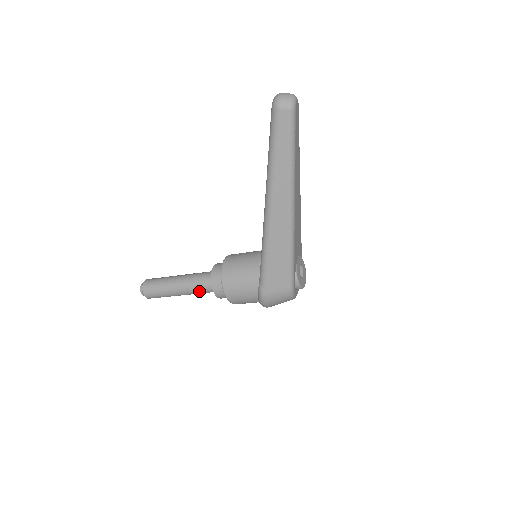
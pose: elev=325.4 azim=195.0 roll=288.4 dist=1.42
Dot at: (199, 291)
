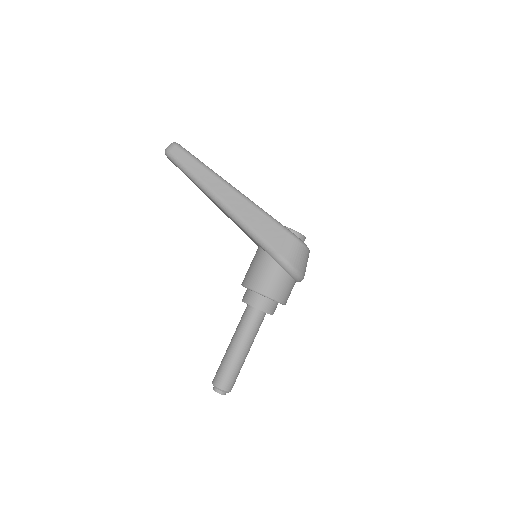
Dot at: (250, 328)
